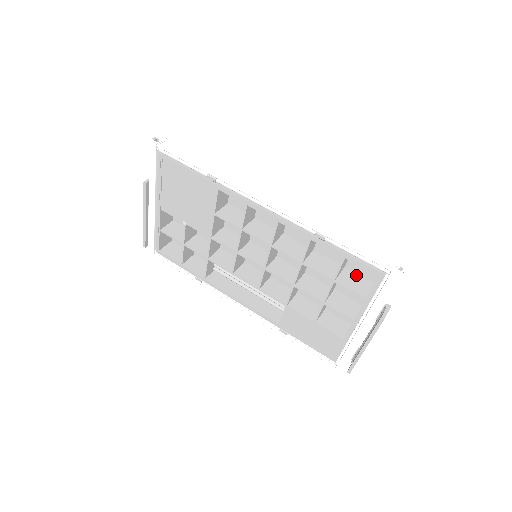
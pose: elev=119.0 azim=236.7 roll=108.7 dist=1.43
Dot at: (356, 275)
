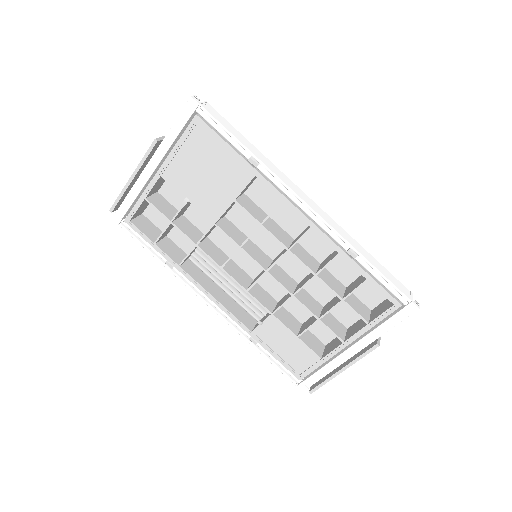
Dot at: (357, 299)
